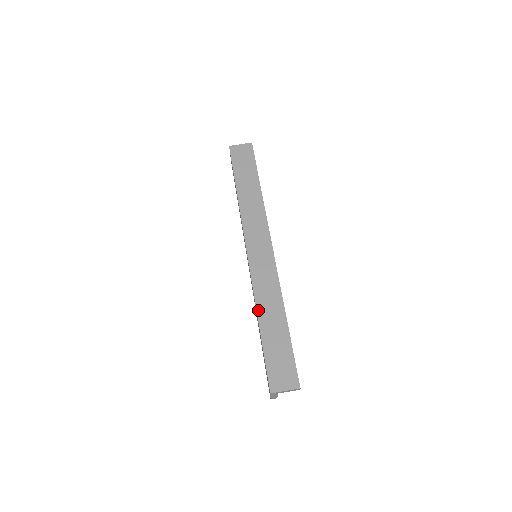
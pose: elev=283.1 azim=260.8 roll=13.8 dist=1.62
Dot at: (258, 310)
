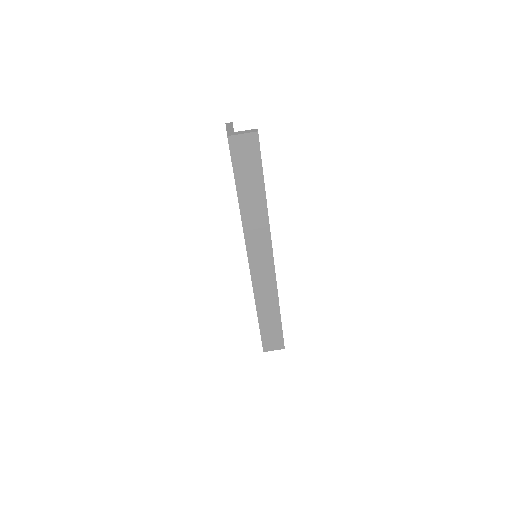
Dot at: (257, 307)
